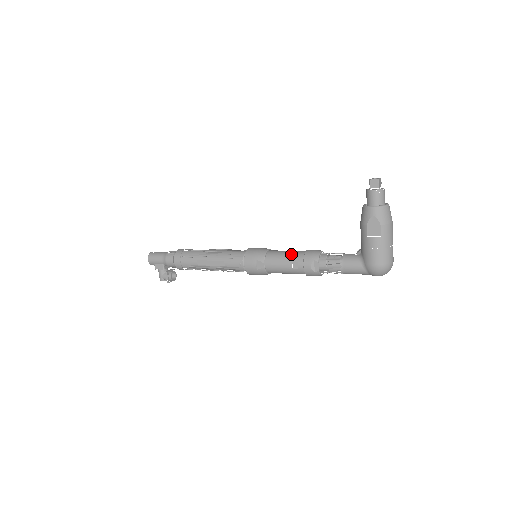
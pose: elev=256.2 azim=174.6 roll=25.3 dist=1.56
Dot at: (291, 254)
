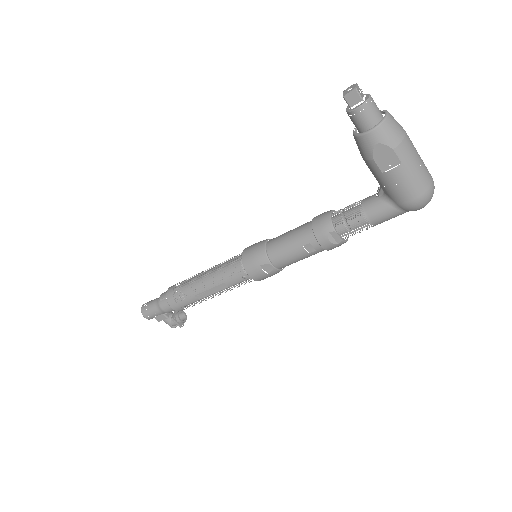
Dot at: (296, 237)
